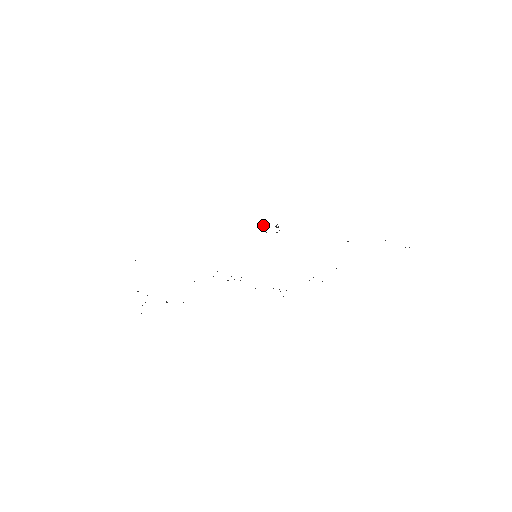
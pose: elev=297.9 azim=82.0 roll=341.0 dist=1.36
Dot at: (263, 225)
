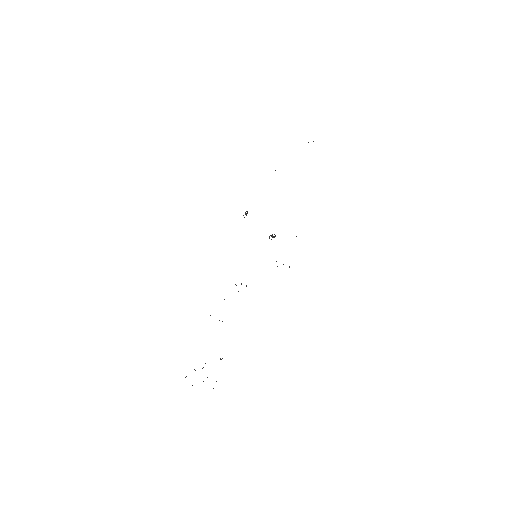
Dot at: (274, 236)
